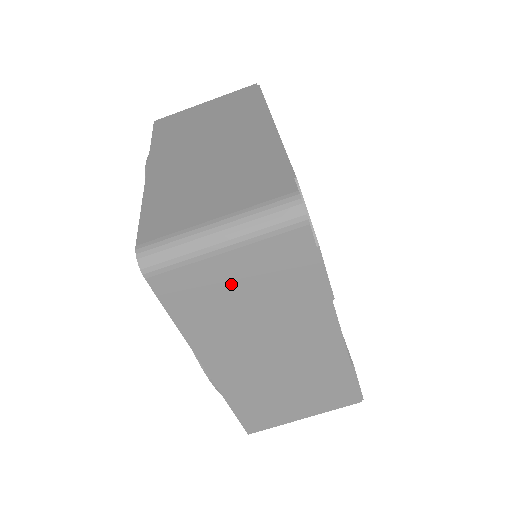
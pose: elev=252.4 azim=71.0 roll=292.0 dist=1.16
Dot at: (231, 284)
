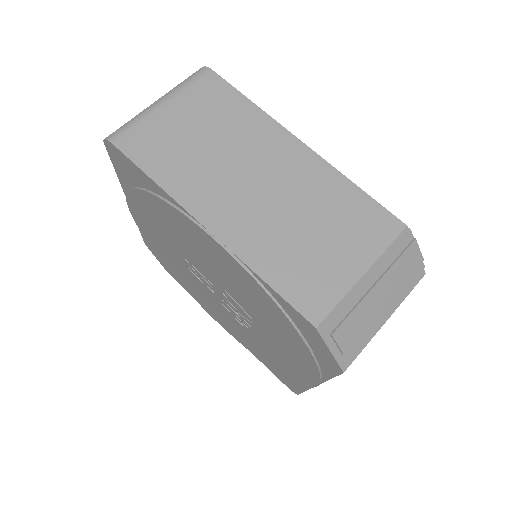
Dot at: (182, 129)
